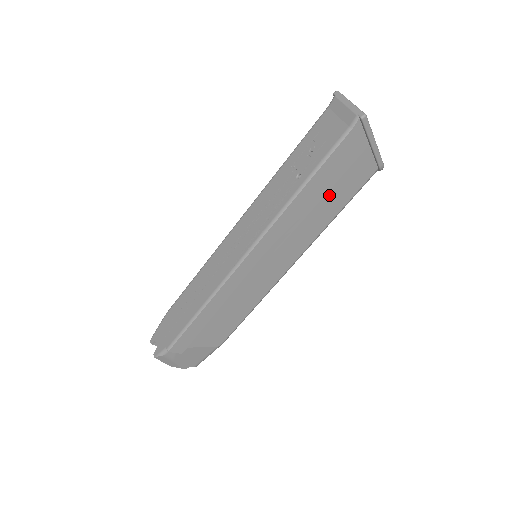
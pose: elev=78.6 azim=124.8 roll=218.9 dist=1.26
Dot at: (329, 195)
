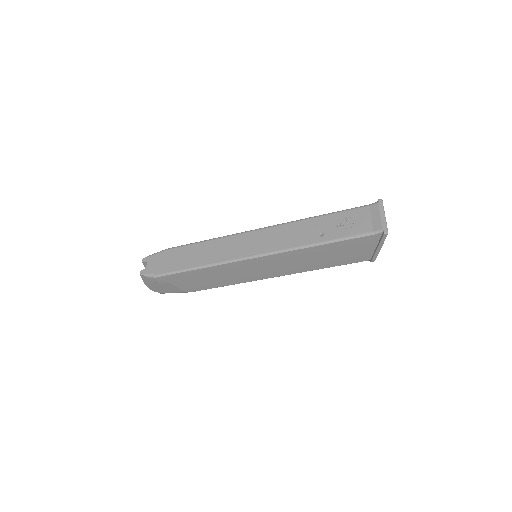
Dot at: (331, 256)
